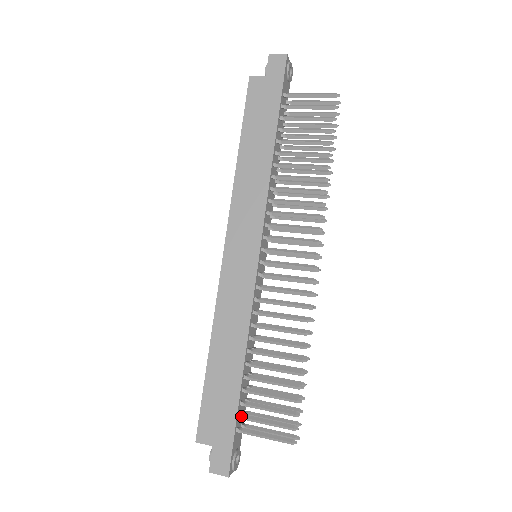
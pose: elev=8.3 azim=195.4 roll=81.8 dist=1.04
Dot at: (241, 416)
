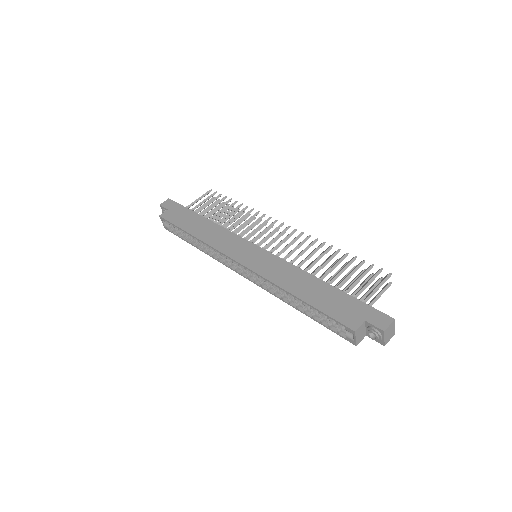
Dot at: (353, 296)
